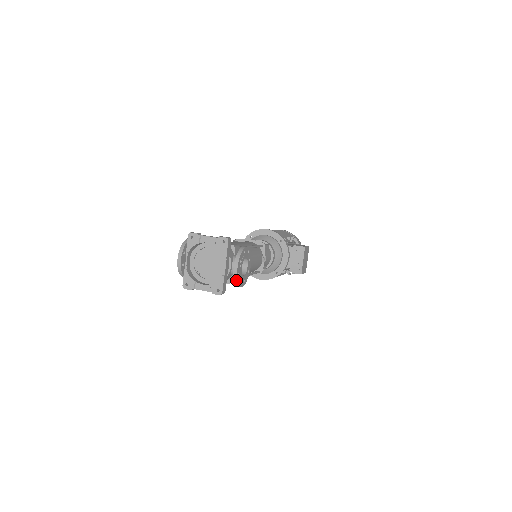
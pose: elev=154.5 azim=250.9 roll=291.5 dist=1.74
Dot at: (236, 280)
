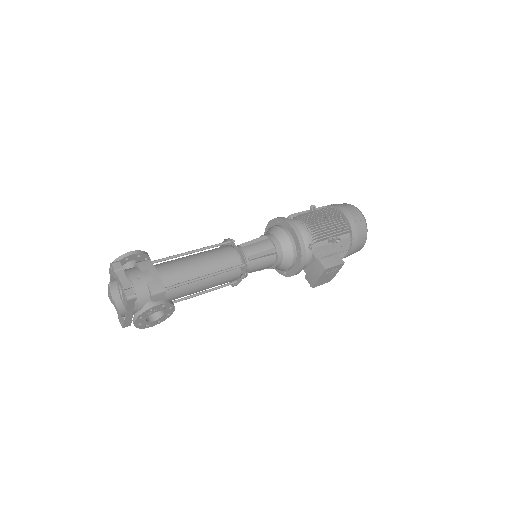
Dot at: (137, 327)
